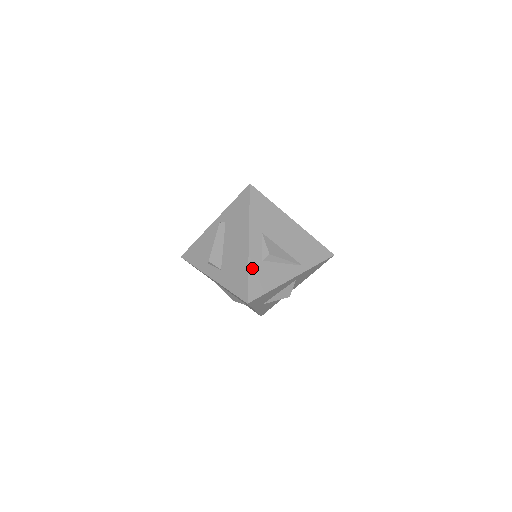
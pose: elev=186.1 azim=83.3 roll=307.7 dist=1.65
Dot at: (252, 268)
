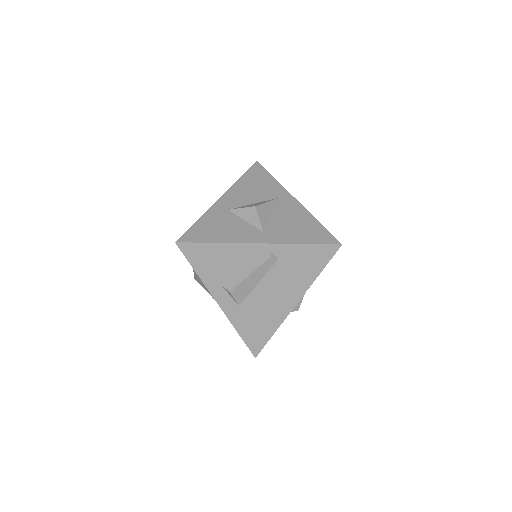
Dot at: (279, 326)
